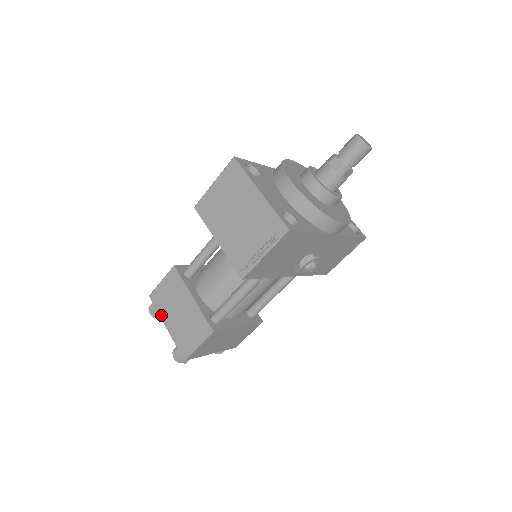
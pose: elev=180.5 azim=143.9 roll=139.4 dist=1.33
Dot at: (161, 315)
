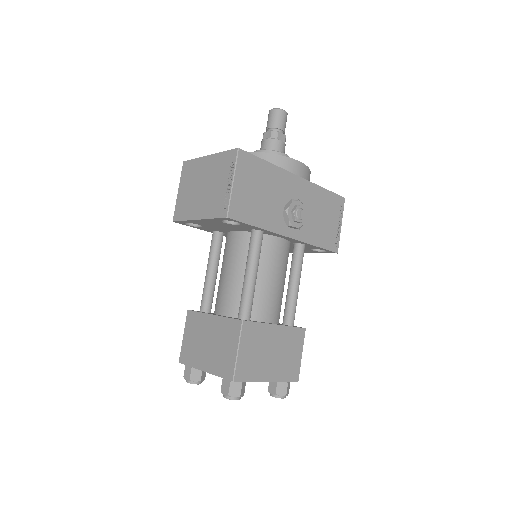
Dot at: (195, 365)
